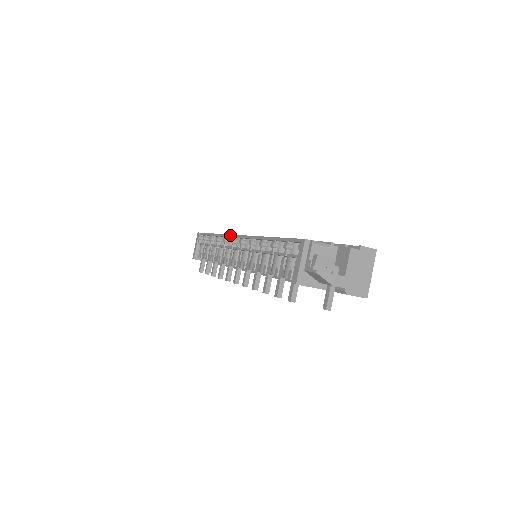
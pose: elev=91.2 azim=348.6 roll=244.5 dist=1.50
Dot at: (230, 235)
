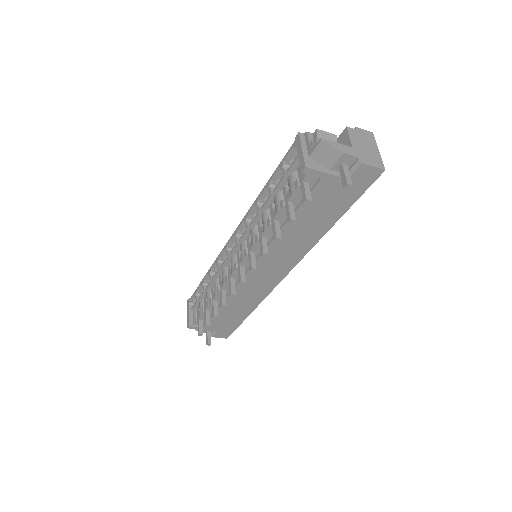
Dot at: (222, 249)
